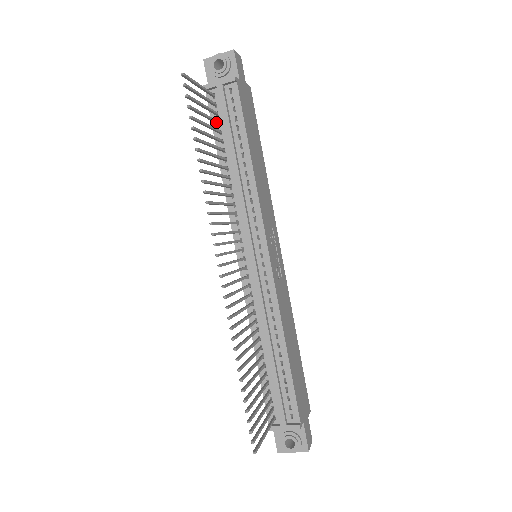
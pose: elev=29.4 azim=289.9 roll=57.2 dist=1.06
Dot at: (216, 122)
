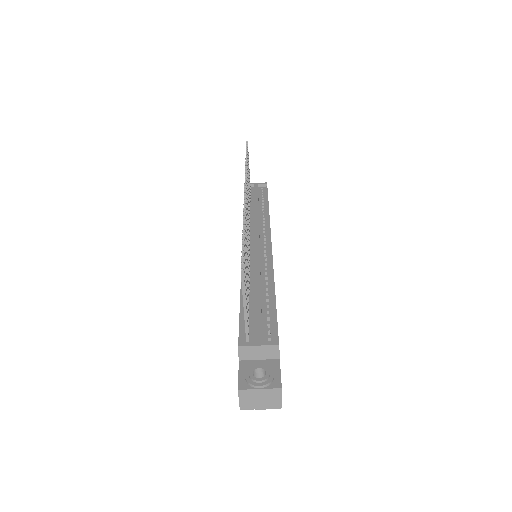
Dot at: occluded
